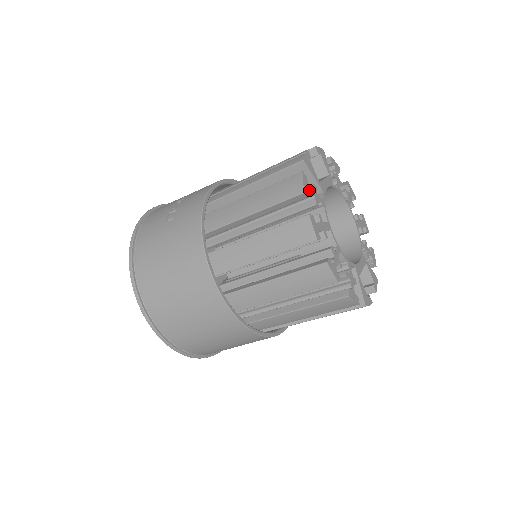
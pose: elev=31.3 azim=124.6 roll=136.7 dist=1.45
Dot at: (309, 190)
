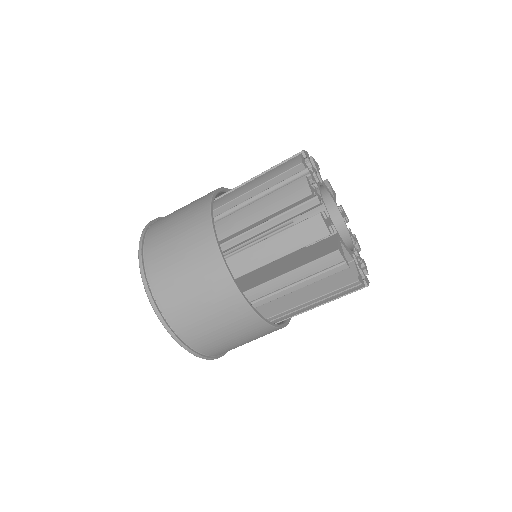
Dot at: (308, 159)
